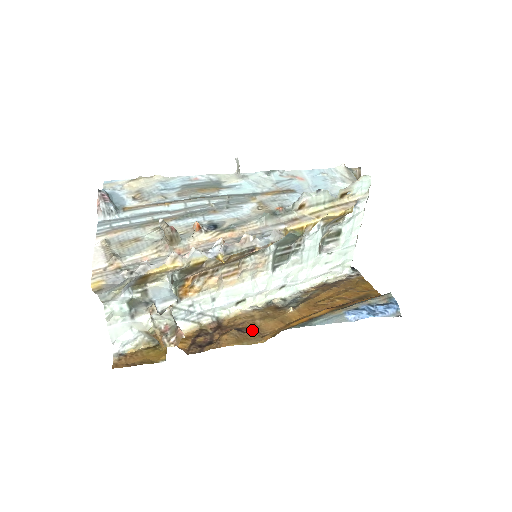
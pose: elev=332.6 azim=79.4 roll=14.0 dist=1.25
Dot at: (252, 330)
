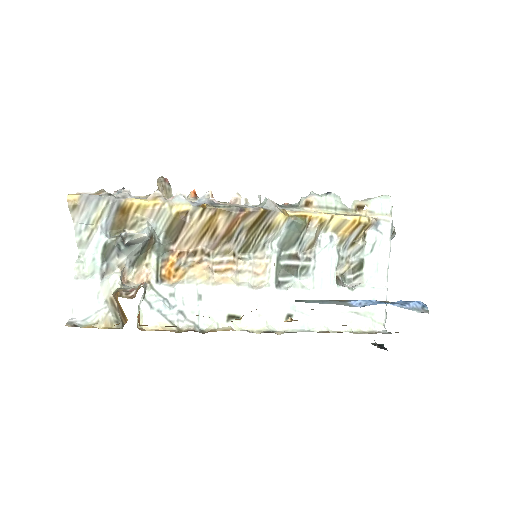
Dot at: occluded
